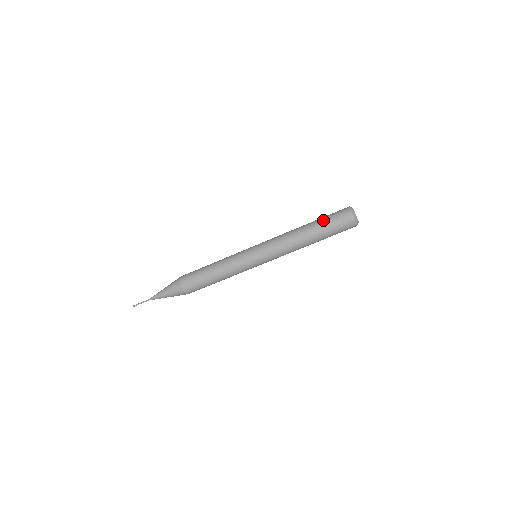
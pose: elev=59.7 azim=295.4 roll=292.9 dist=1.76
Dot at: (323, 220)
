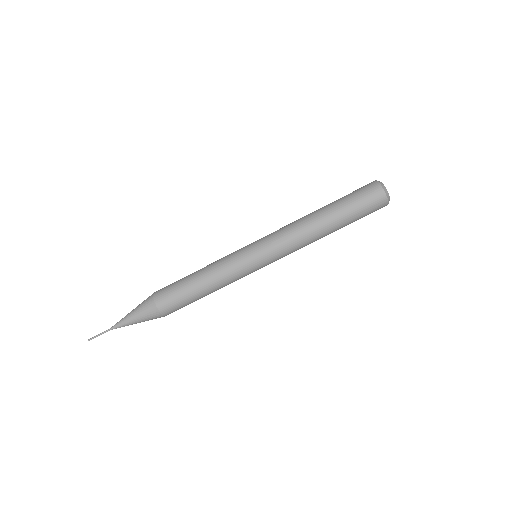
Dot at: occluded
